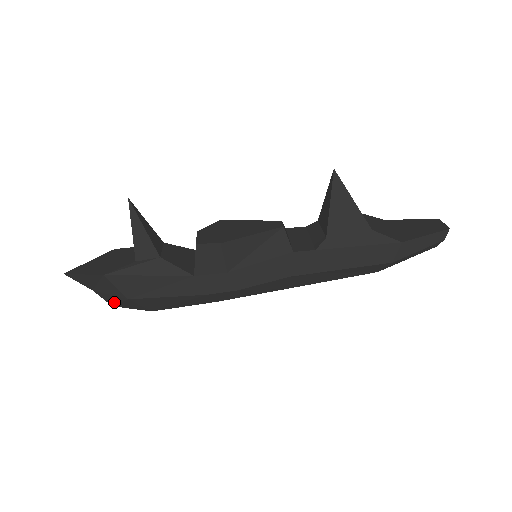
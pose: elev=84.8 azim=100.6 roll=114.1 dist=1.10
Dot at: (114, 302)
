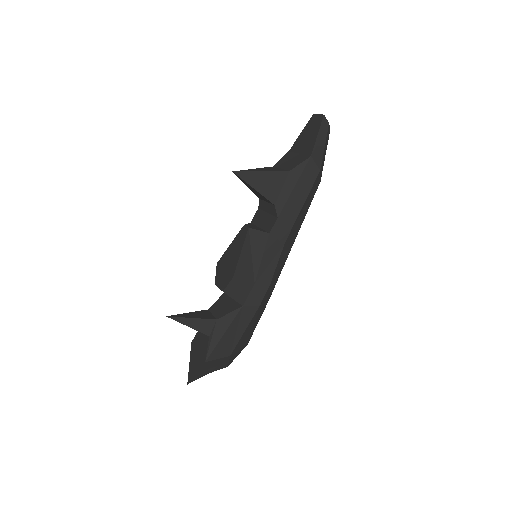
Dot at: (226, 365)
